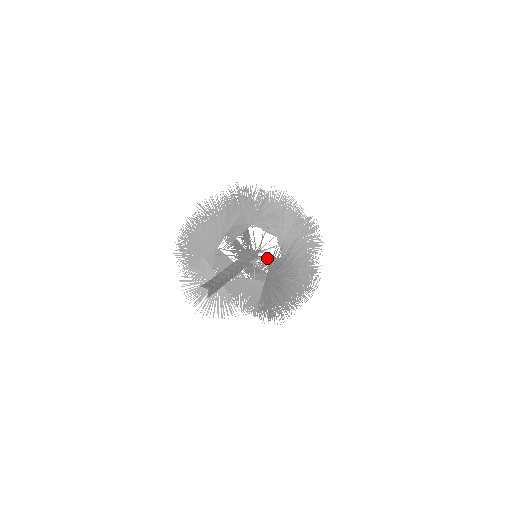
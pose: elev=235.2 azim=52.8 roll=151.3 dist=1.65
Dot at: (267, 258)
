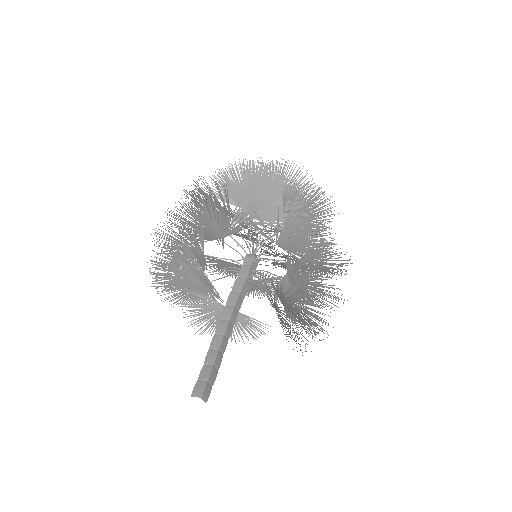
Dot at: occluded
